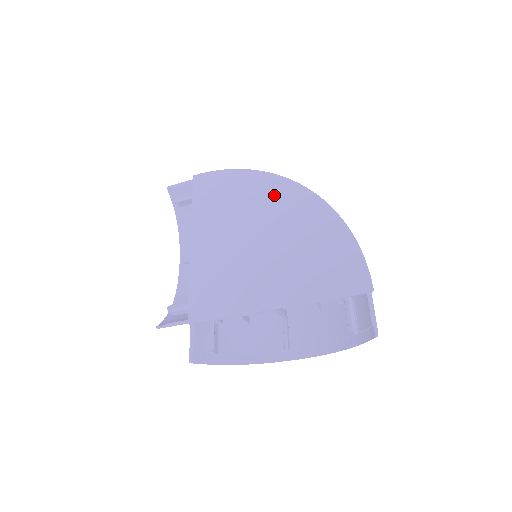
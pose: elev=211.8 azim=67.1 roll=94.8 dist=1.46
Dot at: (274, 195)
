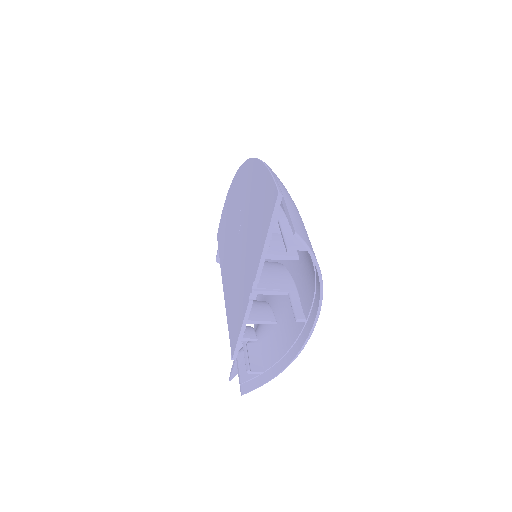
Dot at: (236, 194)
